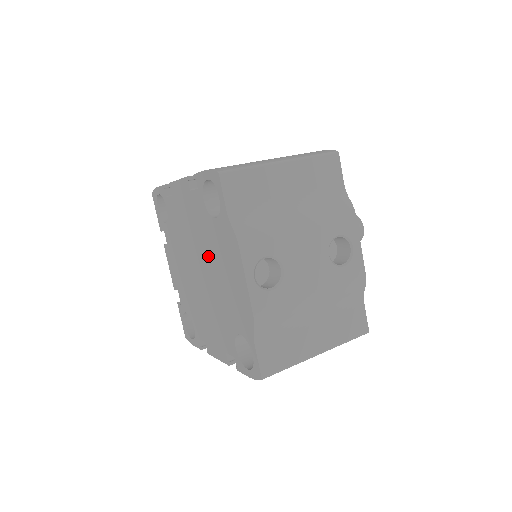
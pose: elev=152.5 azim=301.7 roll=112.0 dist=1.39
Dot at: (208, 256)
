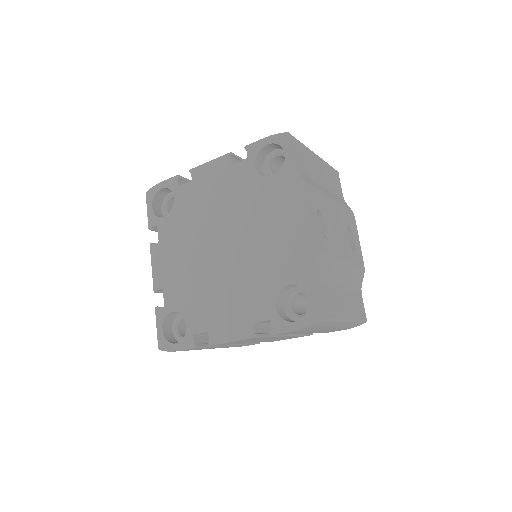
Dot at: (247, 220)
